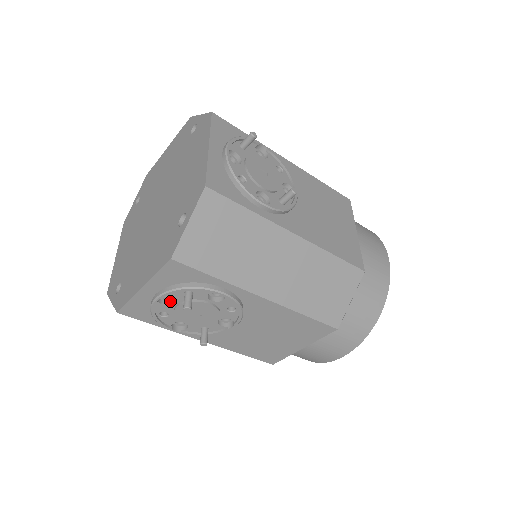
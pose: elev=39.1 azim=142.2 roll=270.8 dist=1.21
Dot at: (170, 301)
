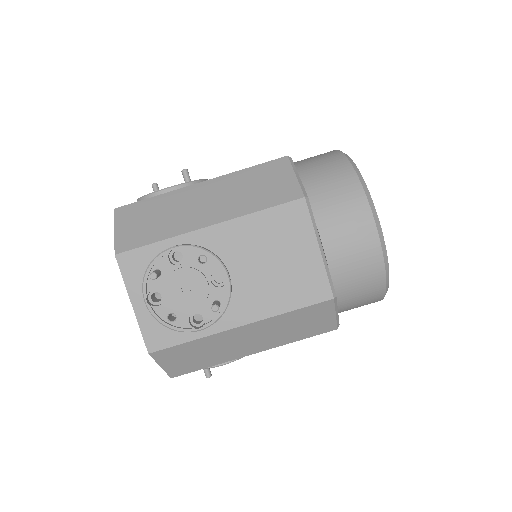
Dot at: occluded
